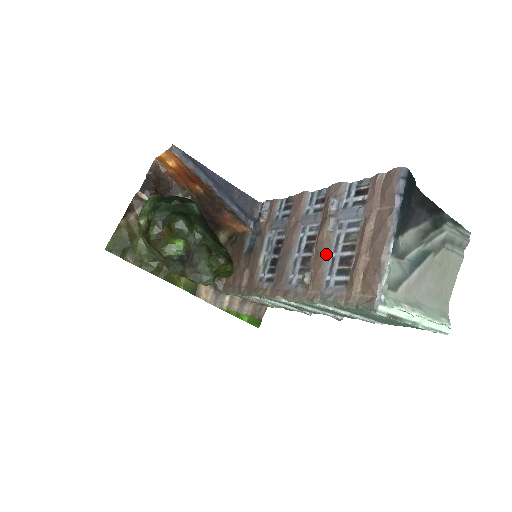
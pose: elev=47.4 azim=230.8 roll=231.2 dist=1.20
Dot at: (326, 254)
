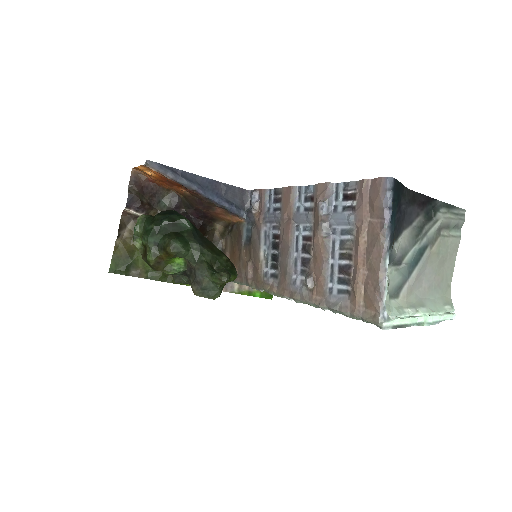
Dot at: (324, 260)
